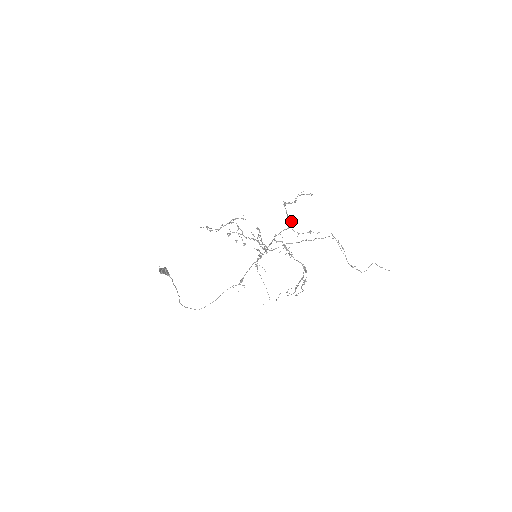
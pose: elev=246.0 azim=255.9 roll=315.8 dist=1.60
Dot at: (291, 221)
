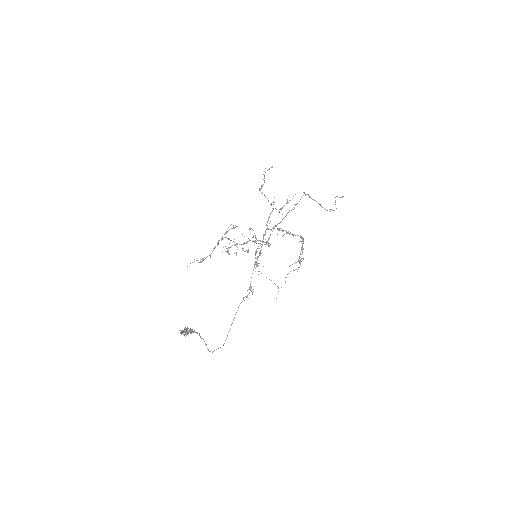
Dot at: (274, 202)
